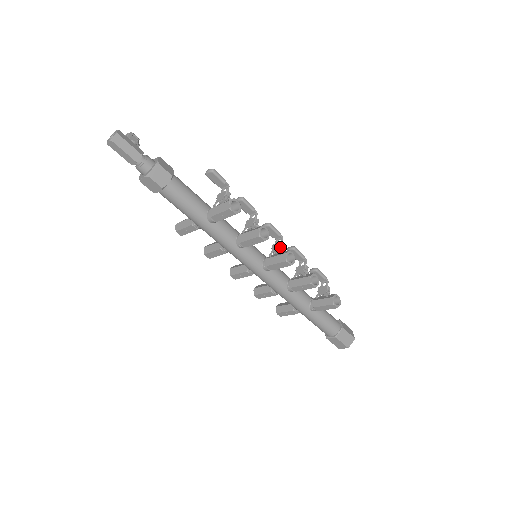
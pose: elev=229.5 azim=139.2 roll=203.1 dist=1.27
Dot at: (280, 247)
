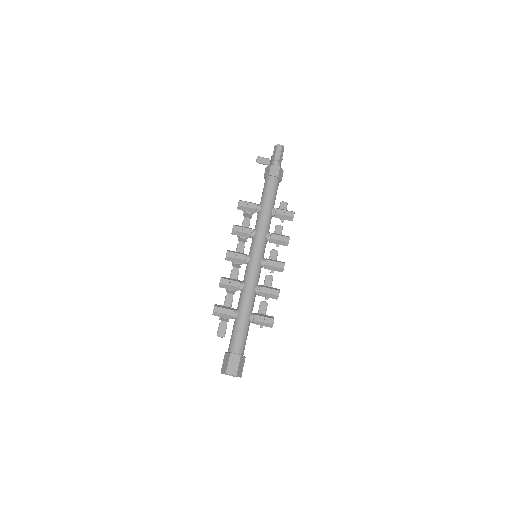
Dot at: occluded
